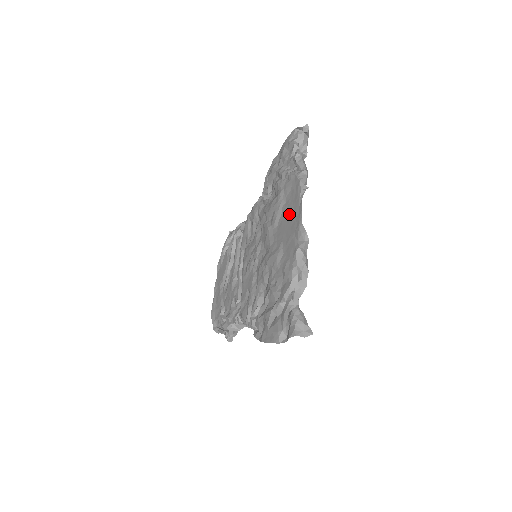
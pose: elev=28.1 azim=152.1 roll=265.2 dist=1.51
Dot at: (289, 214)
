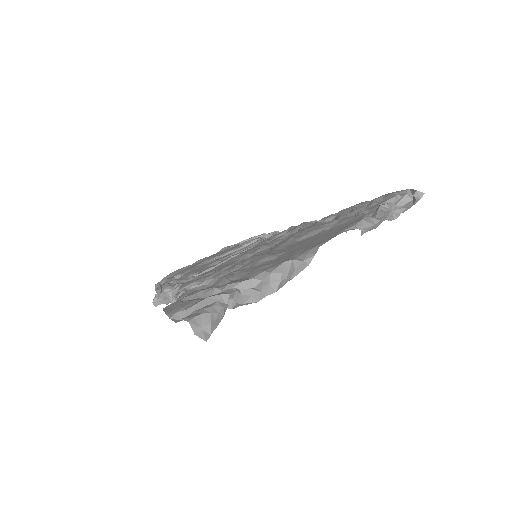
Dot at: (320, 236)
